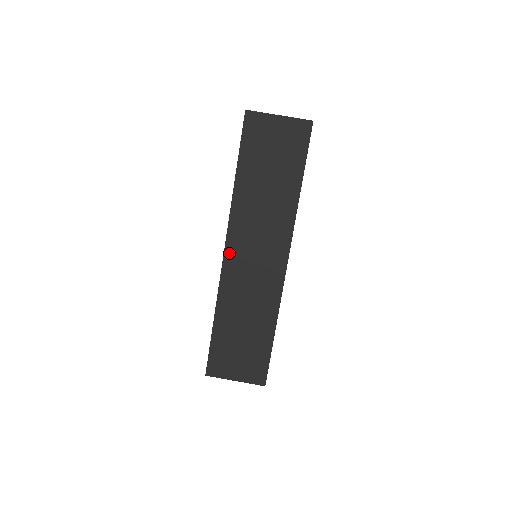
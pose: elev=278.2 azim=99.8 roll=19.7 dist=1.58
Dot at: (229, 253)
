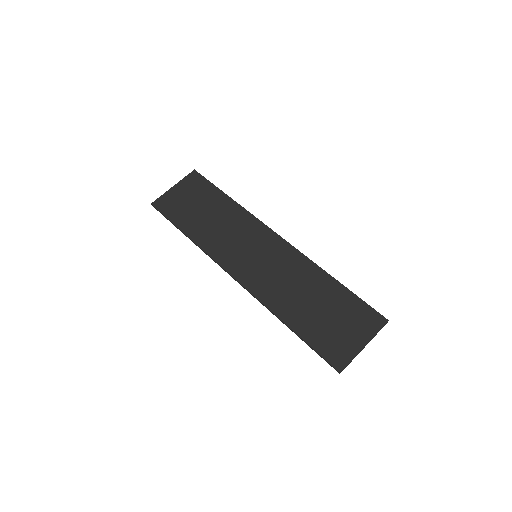
Dot at: (237, 274)
